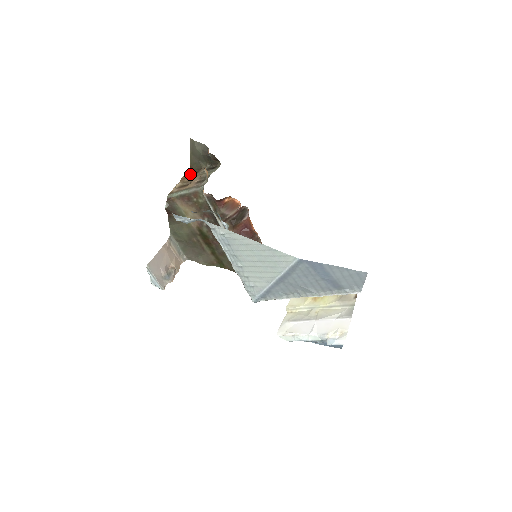
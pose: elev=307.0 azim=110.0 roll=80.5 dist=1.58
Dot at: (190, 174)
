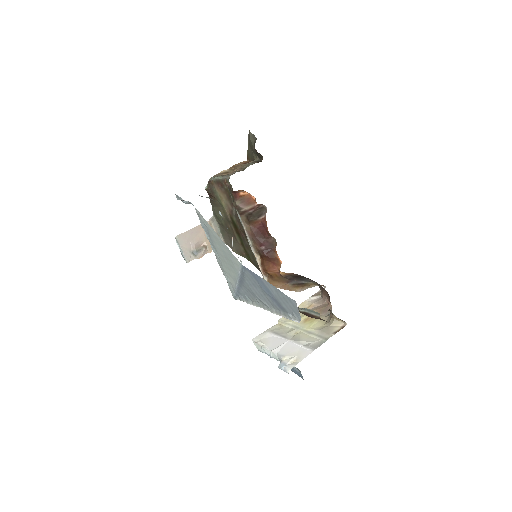
Dot at: (243, 163)
